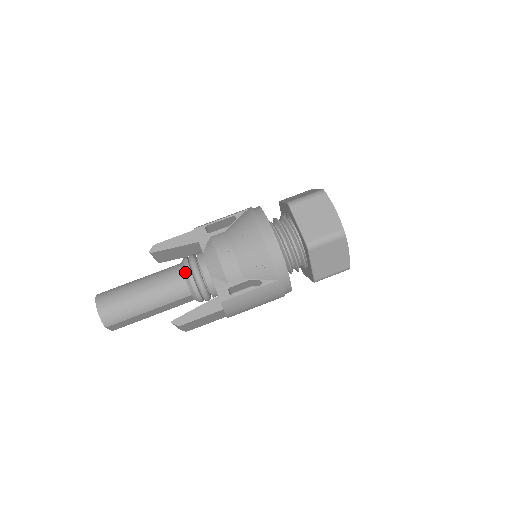
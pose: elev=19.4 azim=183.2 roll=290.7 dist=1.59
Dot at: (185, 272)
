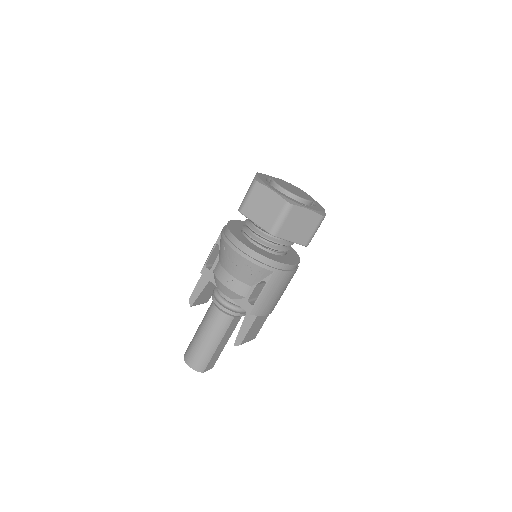
Dot at: (217, 307)
